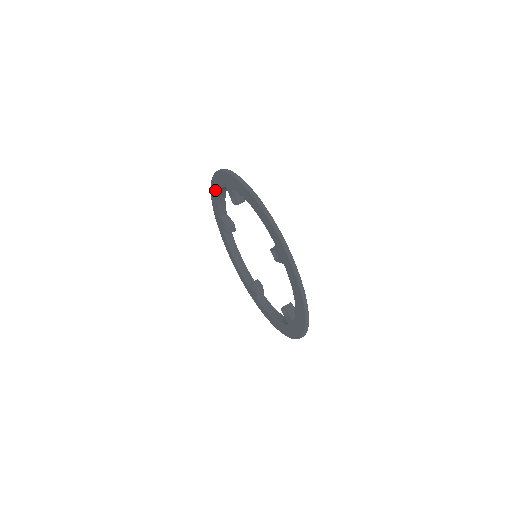
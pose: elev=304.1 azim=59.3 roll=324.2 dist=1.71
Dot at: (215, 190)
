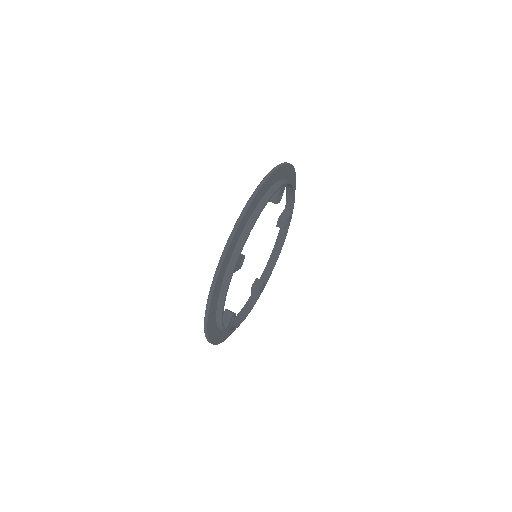
Dot at: occluded
